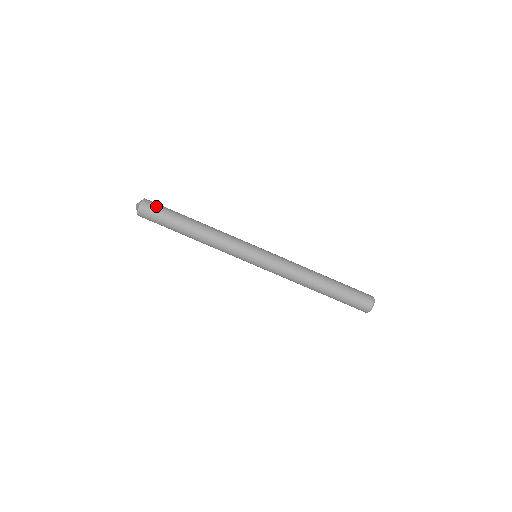
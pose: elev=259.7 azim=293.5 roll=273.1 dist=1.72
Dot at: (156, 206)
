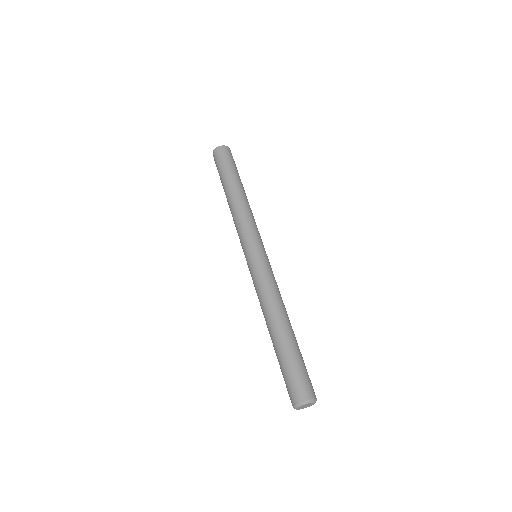
Dot at: (232, 157)
